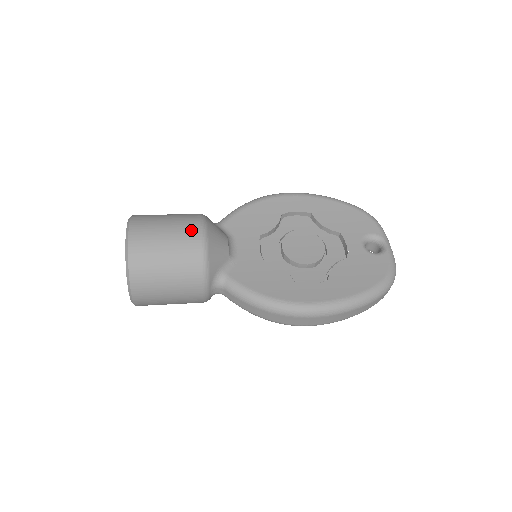
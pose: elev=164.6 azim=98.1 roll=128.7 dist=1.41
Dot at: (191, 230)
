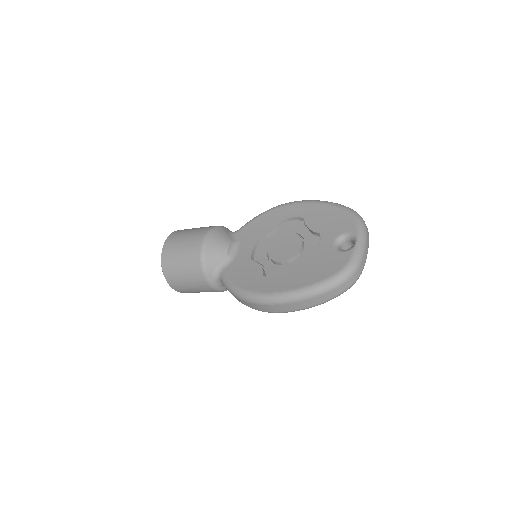
Dot at: (197, 238)
